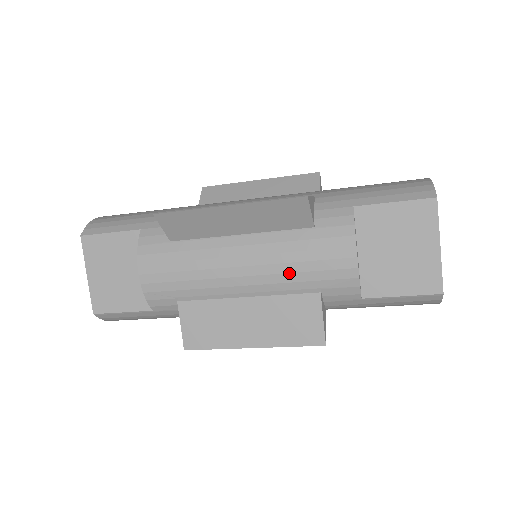
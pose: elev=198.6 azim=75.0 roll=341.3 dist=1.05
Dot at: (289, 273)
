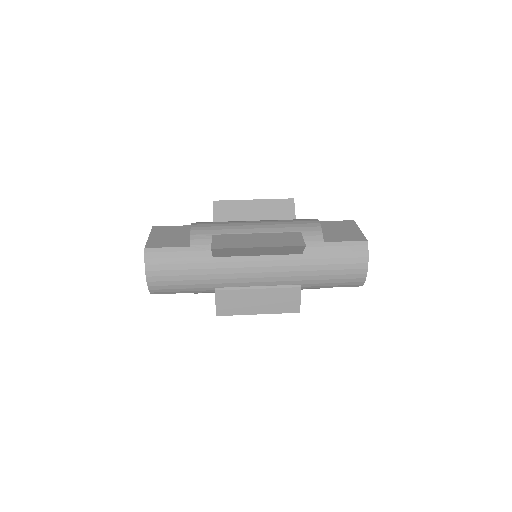
Dot at: occluded
